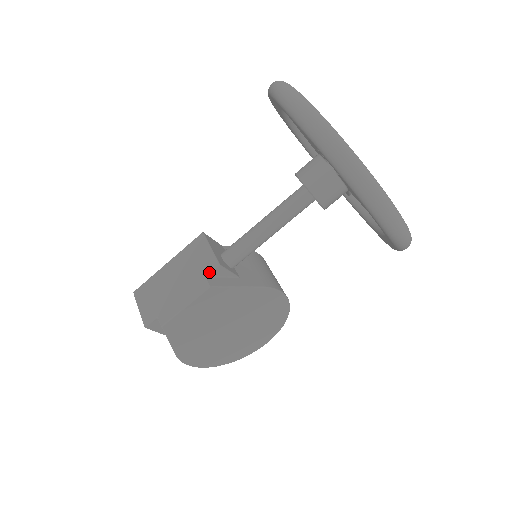
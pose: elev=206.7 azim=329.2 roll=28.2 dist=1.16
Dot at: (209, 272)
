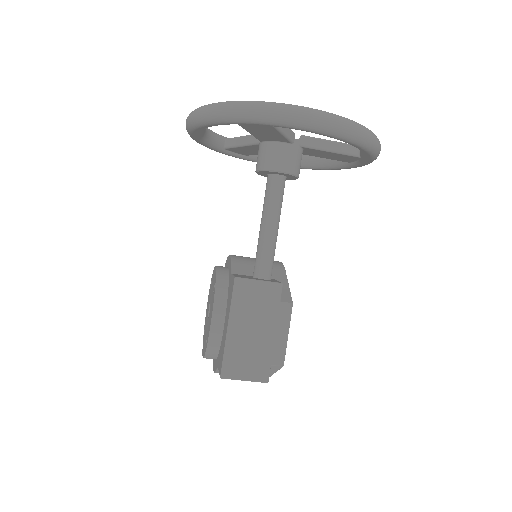
Dot at: (280, 296)
